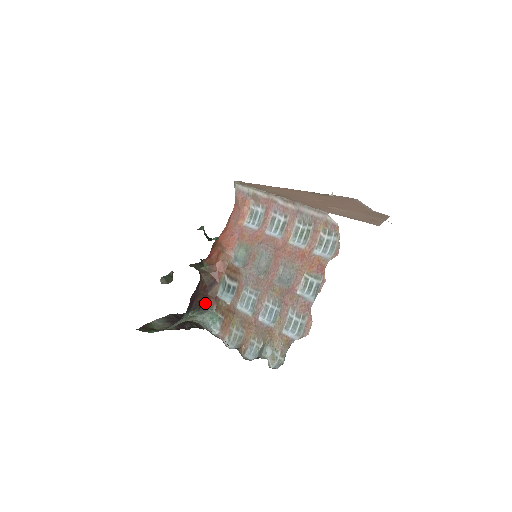
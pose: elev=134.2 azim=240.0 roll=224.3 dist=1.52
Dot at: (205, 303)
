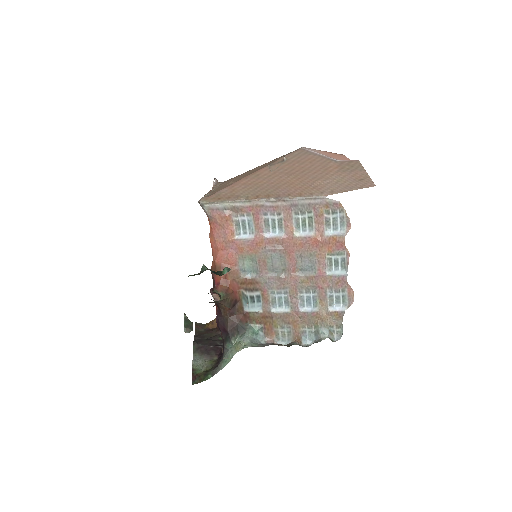
Dot at: (239, 324)
